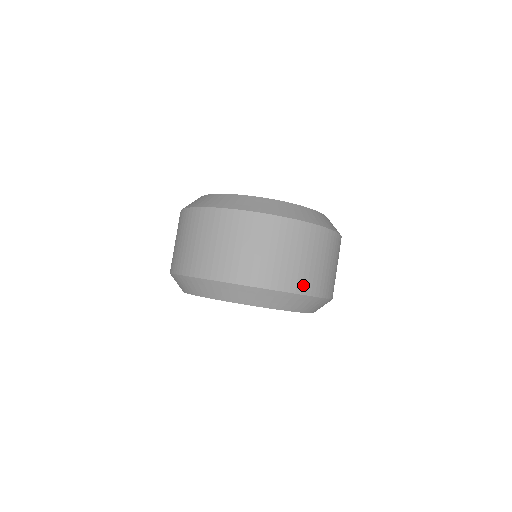
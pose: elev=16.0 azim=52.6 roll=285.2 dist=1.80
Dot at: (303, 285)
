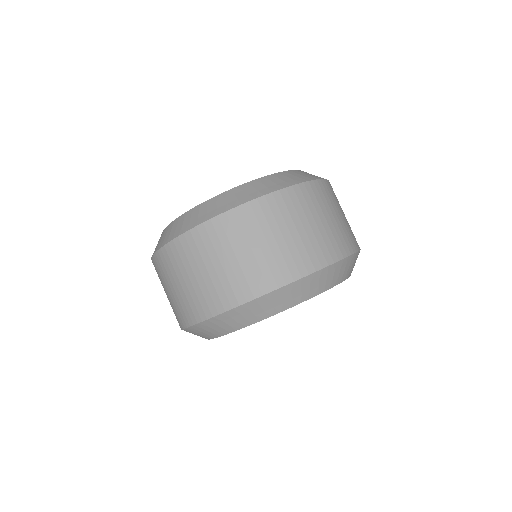
Dot at: (344, 246)
